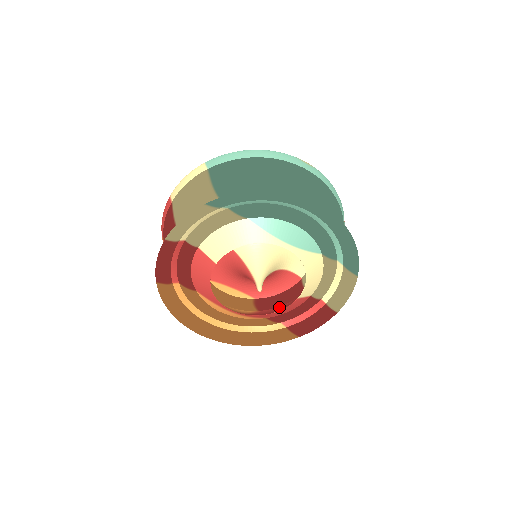
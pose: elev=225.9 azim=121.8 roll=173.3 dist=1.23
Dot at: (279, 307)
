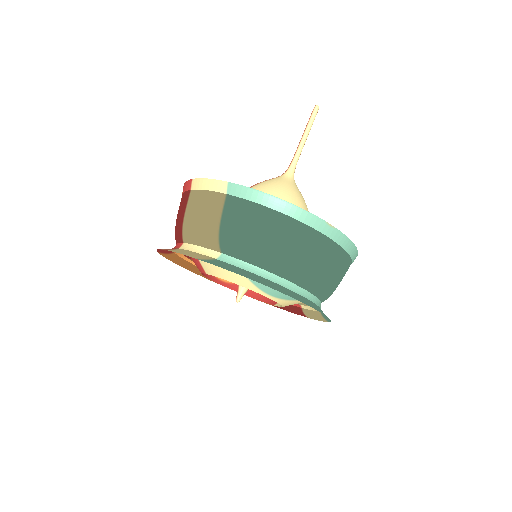
Dot at: occluded
